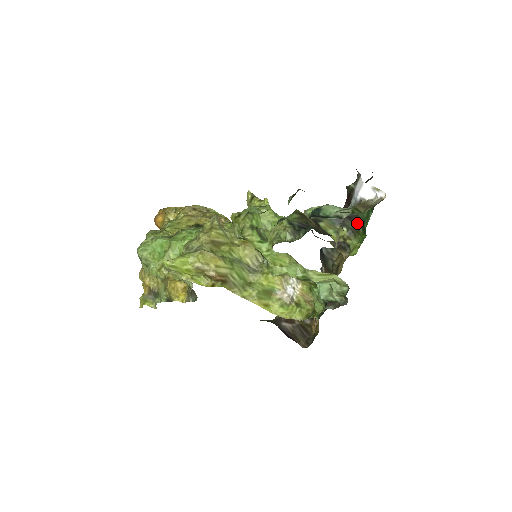
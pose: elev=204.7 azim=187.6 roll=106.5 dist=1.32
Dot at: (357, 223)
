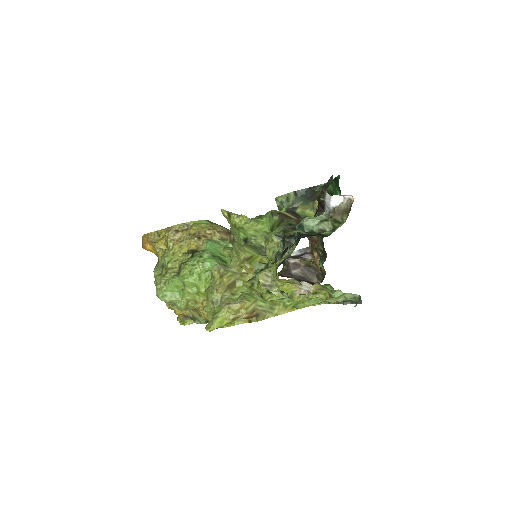
Dot at: occluded
